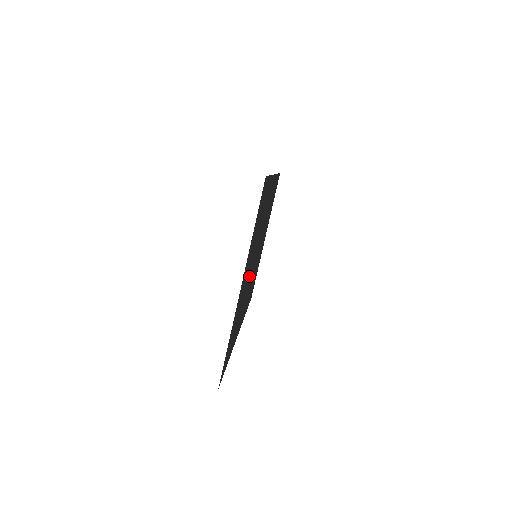
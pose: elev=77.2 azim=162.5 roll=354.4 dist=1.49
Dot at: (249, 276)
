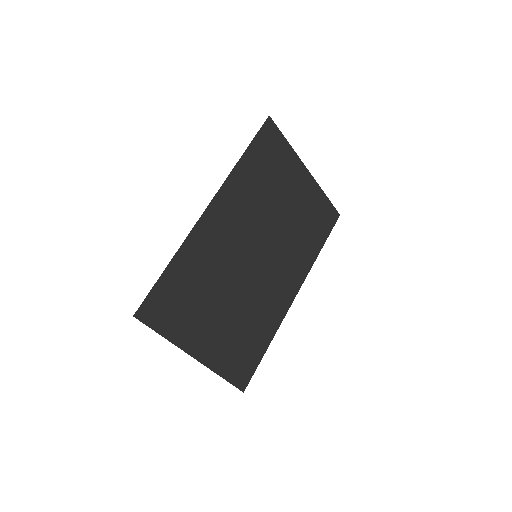
Dot at: (242, 294)
